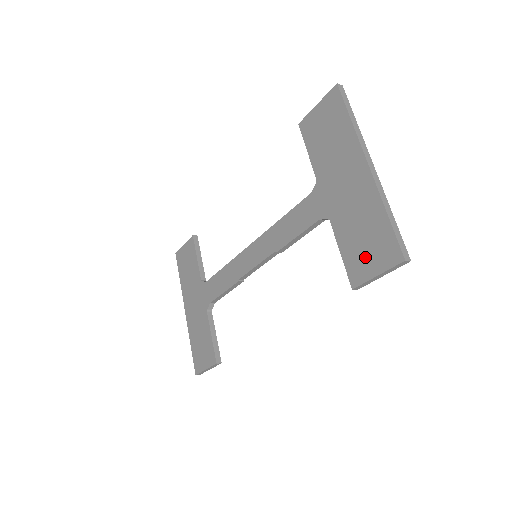
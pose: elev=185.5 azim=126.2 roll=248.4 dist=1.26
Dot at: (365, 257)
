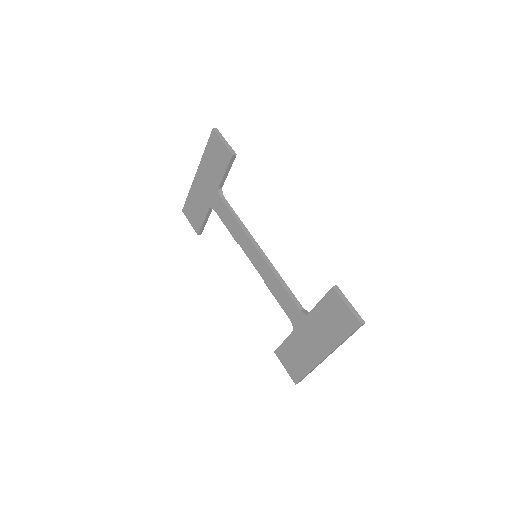
Dot at: (288, 360)
